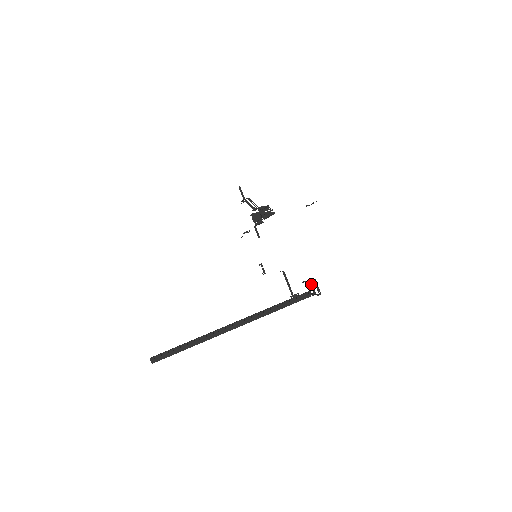
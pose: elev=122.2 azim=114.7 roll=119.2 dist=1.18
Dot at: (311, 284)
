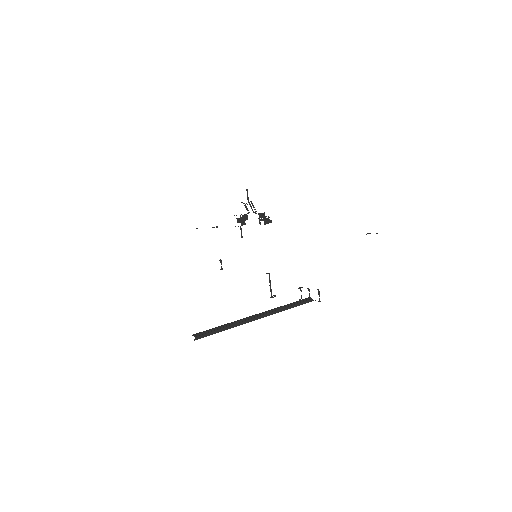
Dot at: (309, 291)
